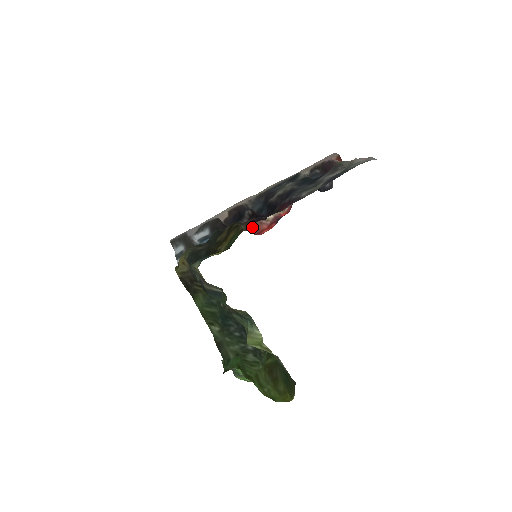
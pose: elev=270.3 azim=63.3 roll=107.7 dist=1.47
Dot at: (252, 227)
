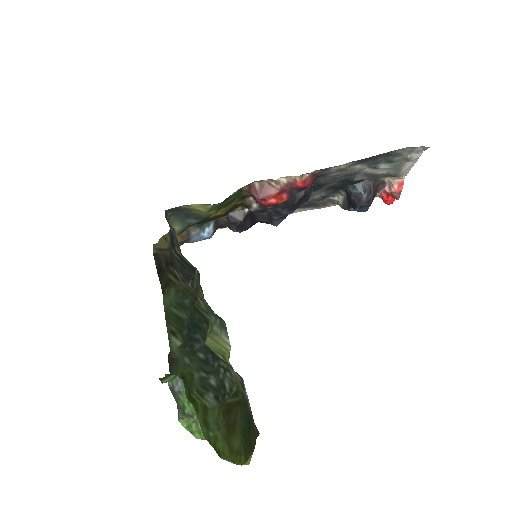
Dot at: (257, 187)
